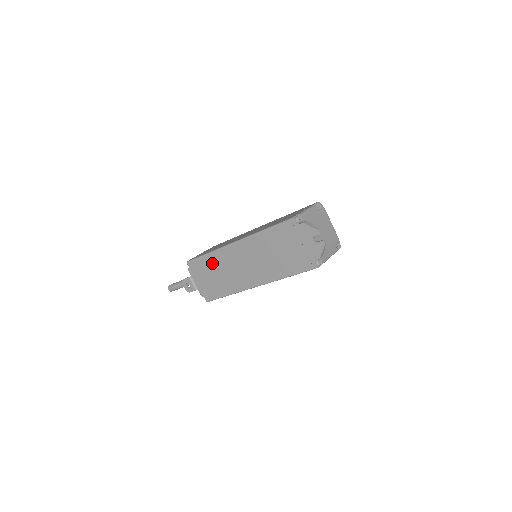
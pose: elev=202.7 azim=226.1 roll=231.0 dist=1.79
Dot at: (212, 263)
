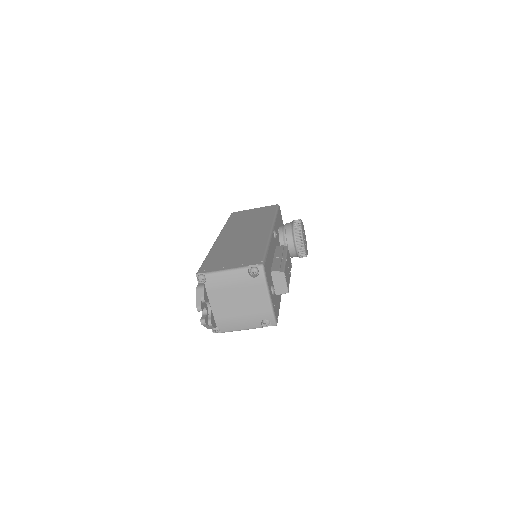
Dot at: occluded
